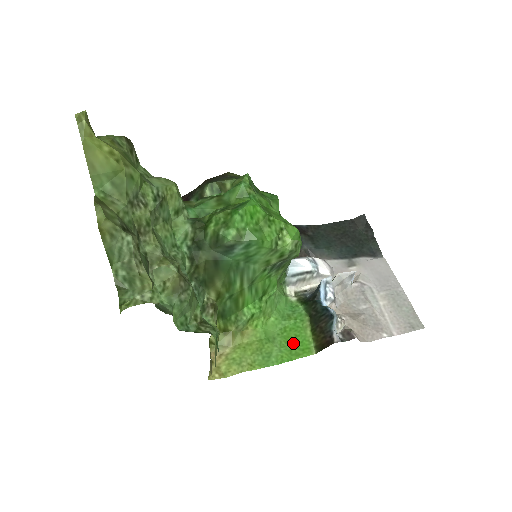
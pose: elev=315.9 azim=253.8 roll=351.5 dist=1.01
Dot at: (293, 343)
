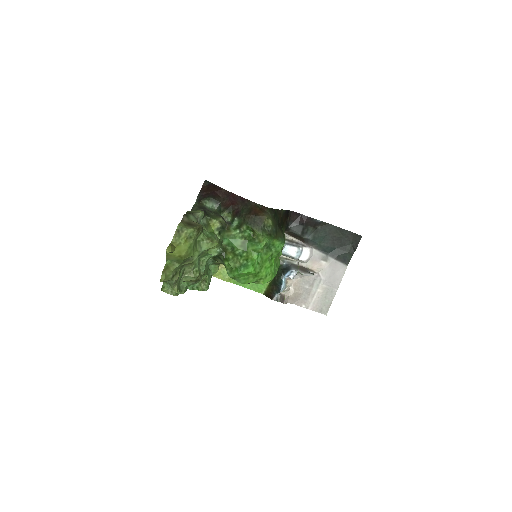
Dot at: occluded
